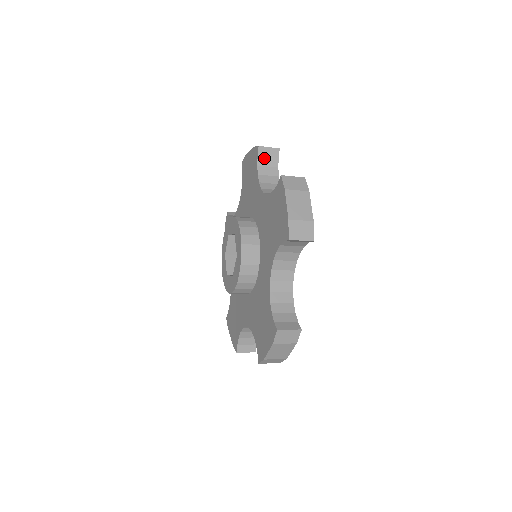
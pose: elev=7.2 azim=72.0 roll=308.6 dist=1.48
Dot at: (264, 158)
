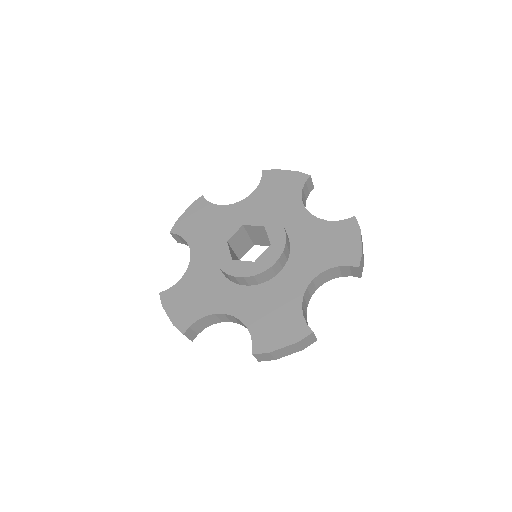
Dot at: occluded
